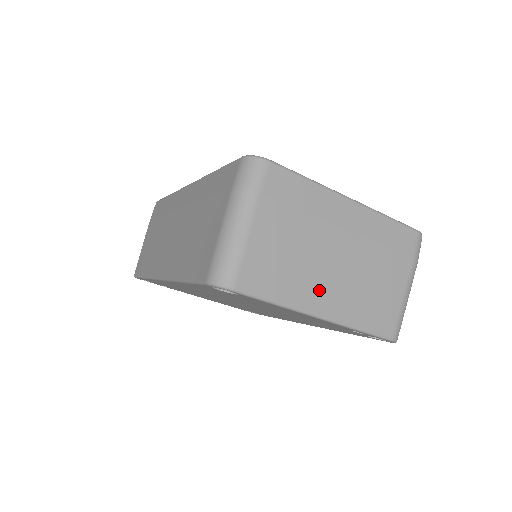
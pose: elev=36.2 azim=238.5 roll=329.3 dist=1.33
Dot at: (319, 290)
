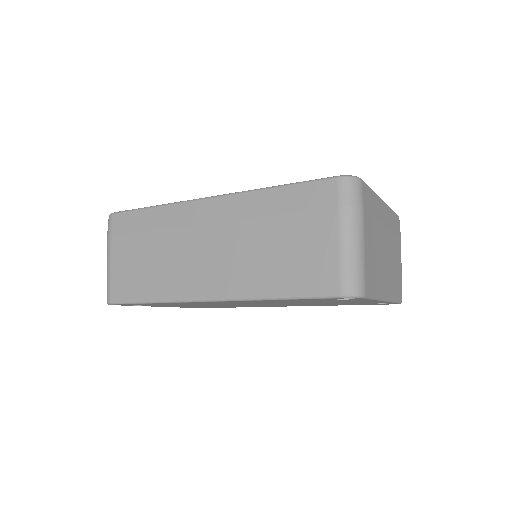
Dot at: (384, 279)
